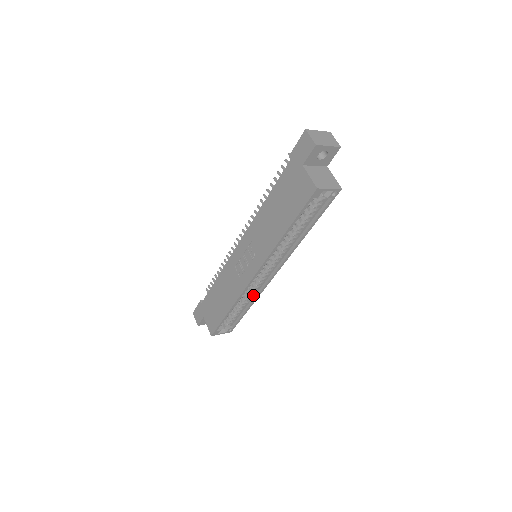
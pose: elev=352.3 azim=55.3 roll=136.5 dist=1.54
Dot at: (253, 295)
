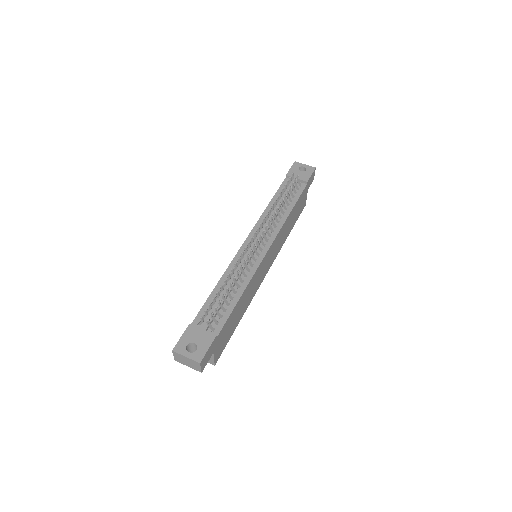
Dot at: occluded
